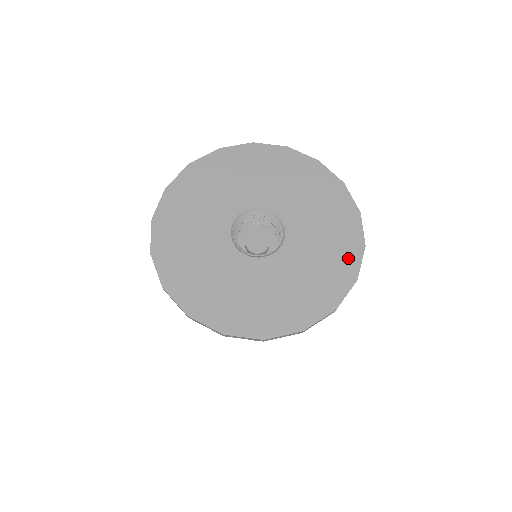
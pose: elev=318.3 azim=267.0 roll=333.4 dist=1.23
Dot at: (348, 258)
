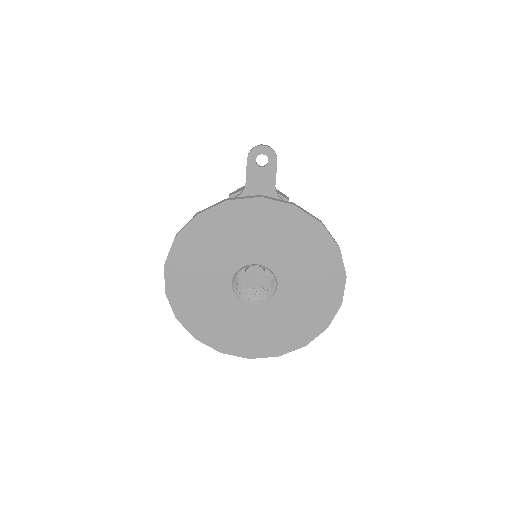
Dot at: (325, 312)
